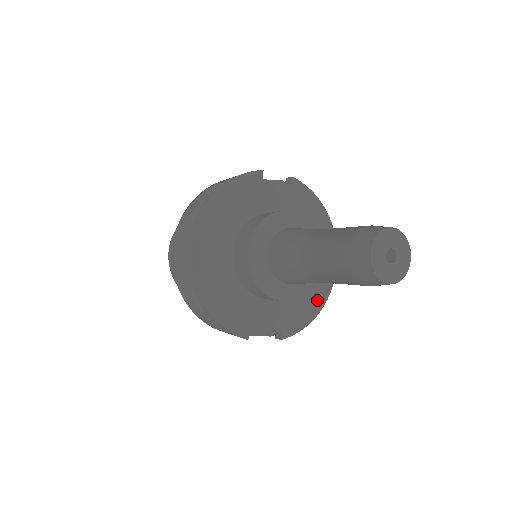
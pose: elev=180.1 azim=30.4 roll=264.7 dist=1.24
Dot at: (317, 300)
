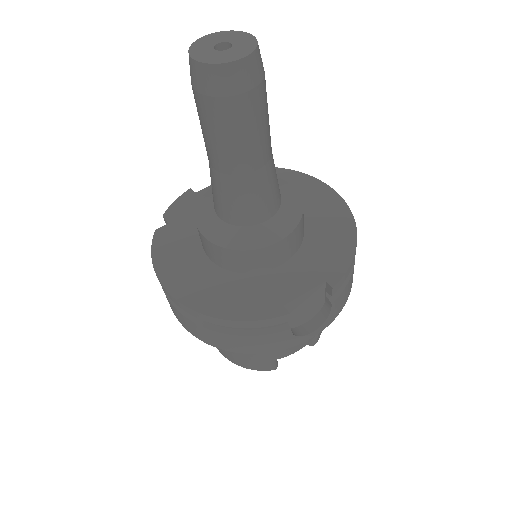
Dot at: (342, 229)
